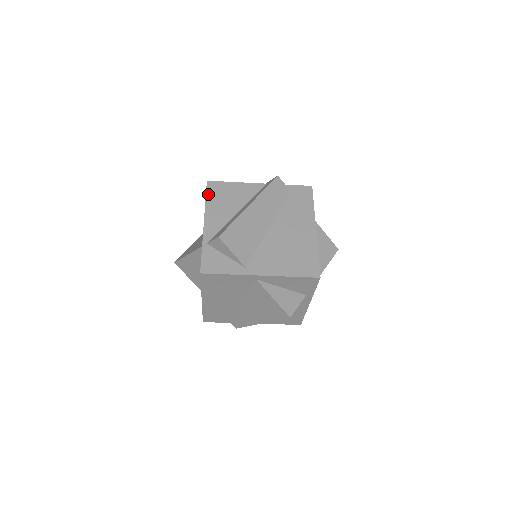
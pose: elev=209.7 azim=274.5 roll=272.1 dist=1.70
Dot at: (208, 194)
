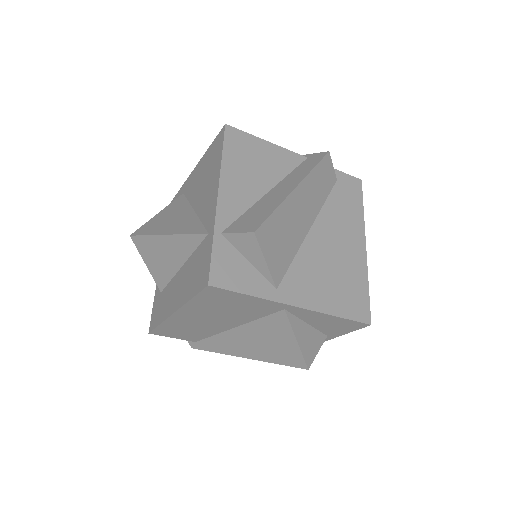
Dot at: (226, 147)
